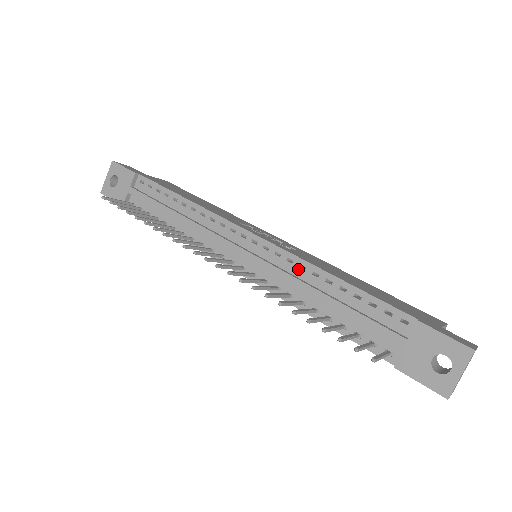
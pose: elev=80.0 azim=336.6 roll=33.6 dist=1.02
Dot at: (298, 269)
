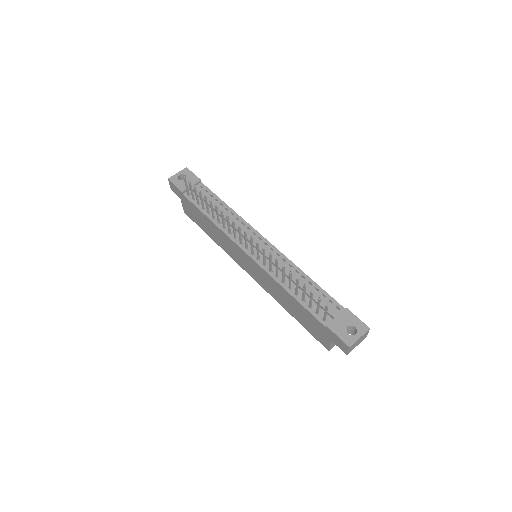
Dot at: (287, 265)
